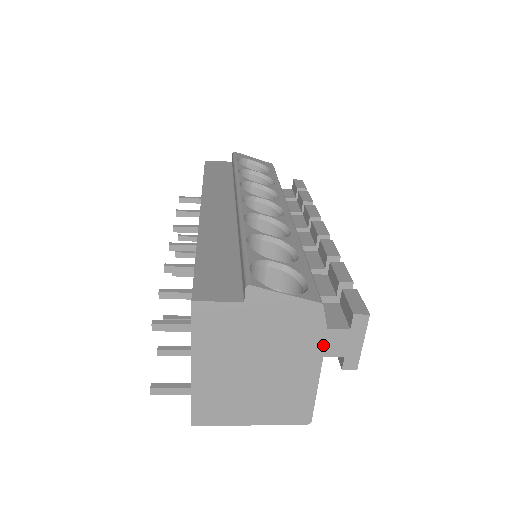
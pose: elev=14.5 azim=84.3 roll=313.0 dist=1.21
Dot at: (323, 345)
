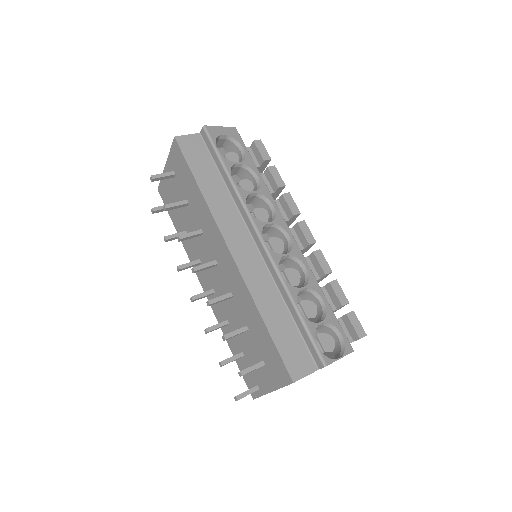
Dot at: occluded
